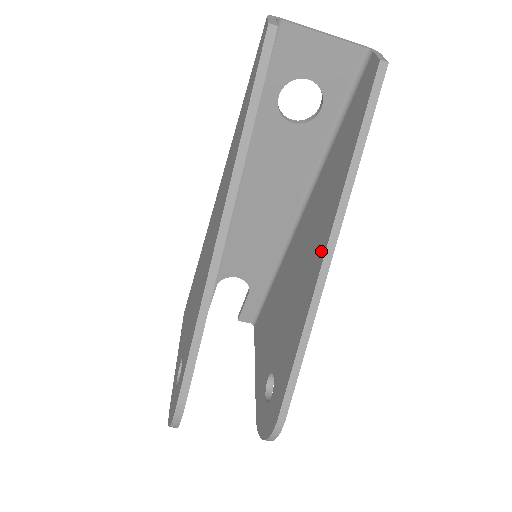
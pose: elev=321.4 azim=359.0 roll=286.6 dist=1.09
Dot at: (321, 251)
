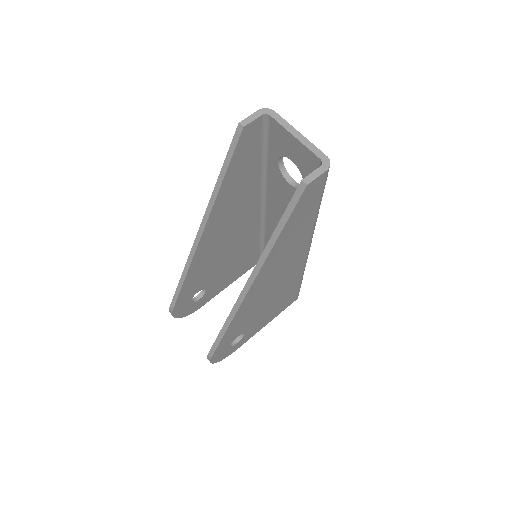
Dot at: occluded
